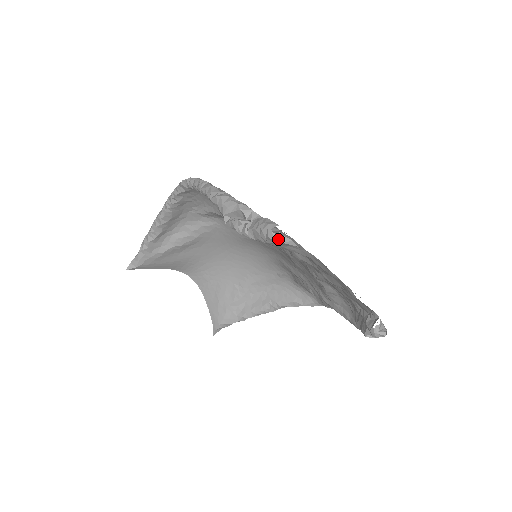
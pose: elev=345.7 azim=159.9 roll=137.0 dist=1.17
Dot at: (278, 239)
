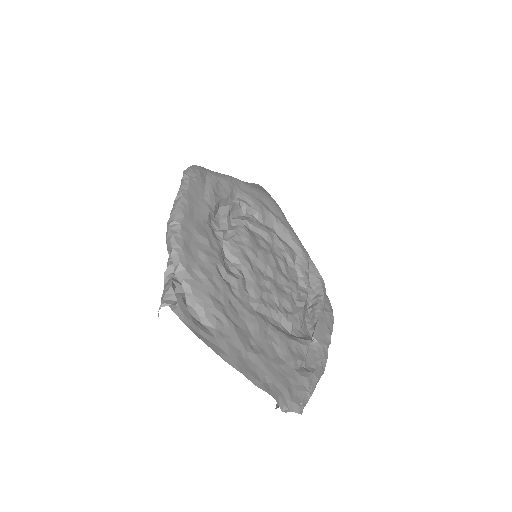
Dot at: (191, 303)
